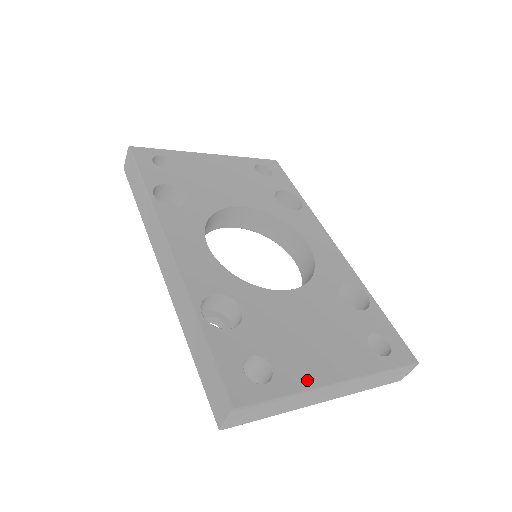
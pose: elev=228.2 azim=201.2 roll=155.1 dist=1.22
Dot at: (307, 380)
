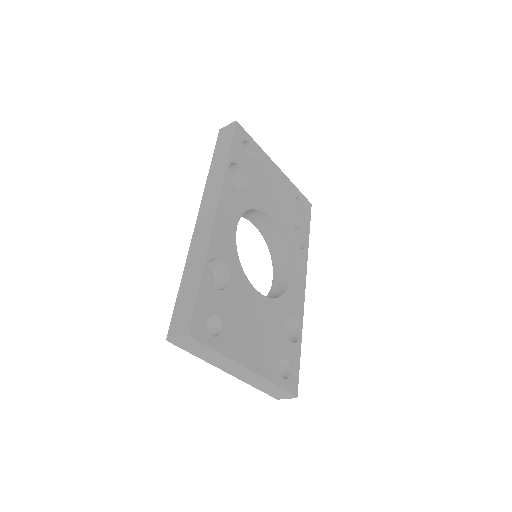
Dot at: (234, 353)
